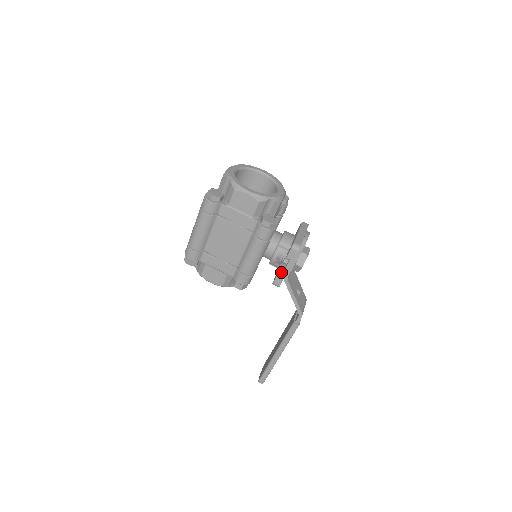
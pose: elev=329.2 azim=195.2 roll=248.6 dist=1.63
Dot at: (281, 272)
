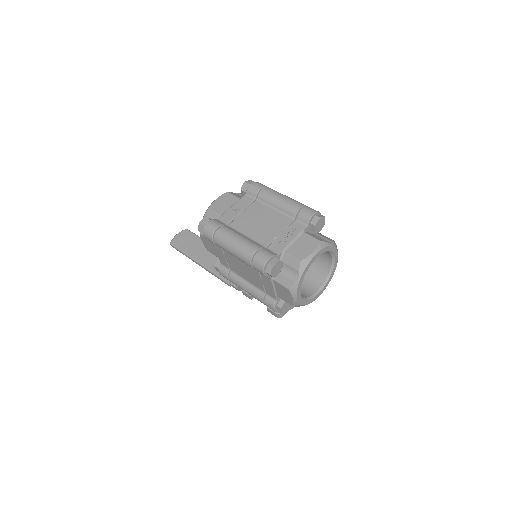
Dot at: occluded
